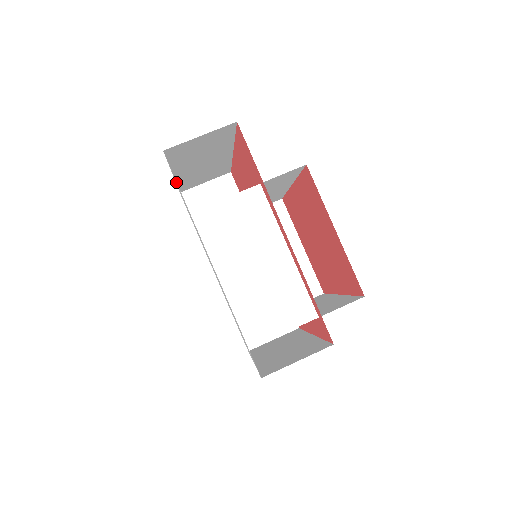
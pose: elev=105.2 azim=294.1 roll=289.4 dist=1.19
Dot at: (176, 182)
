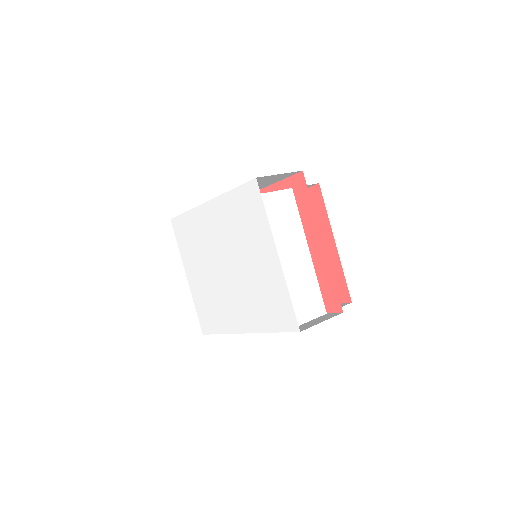
Dot at: (182, 233)
